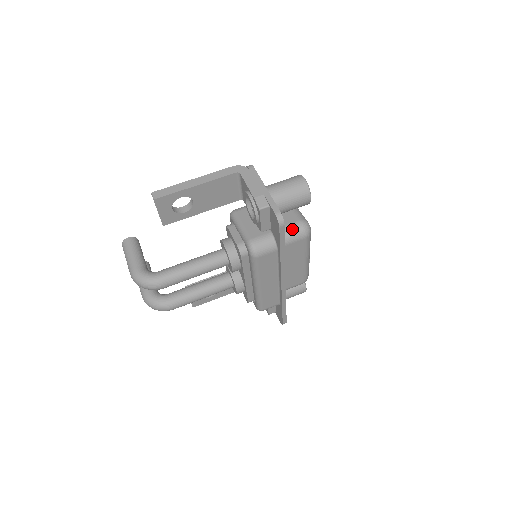
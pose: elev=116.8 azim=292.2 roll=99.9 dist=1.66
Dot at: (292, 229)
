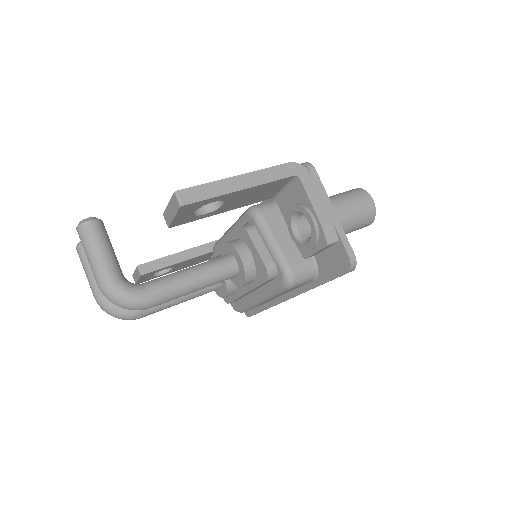
Dot at: occluded
